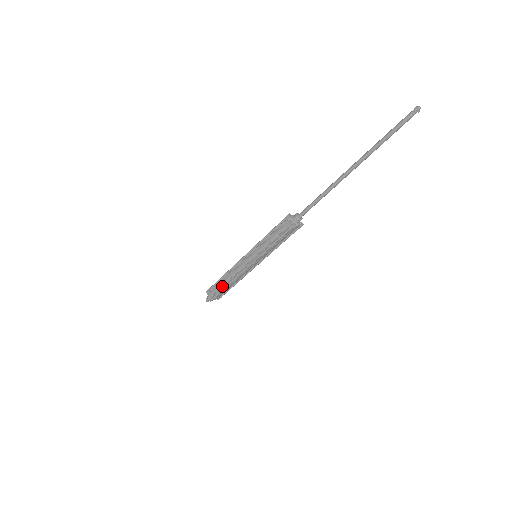
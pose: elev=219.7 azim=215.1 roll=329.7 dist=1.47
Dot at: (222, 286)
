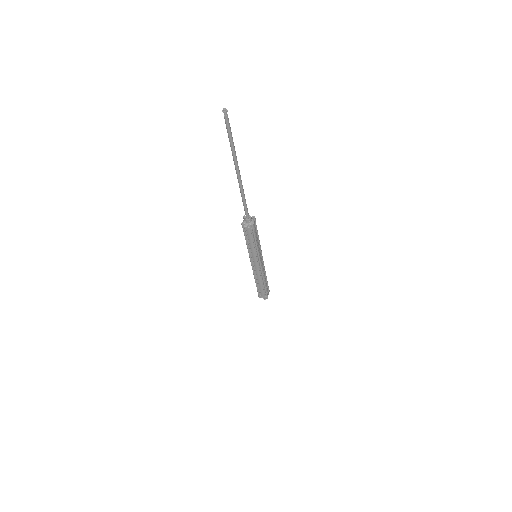
Dot at: (262, 287)
